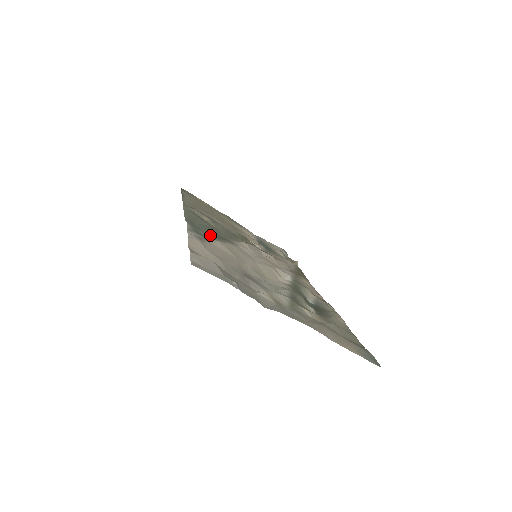
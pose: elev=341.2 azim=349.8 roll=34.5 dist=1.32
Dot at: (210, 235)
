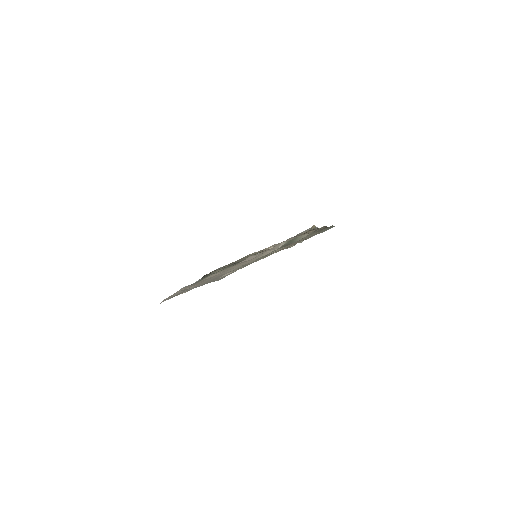
Dot at: occluded
